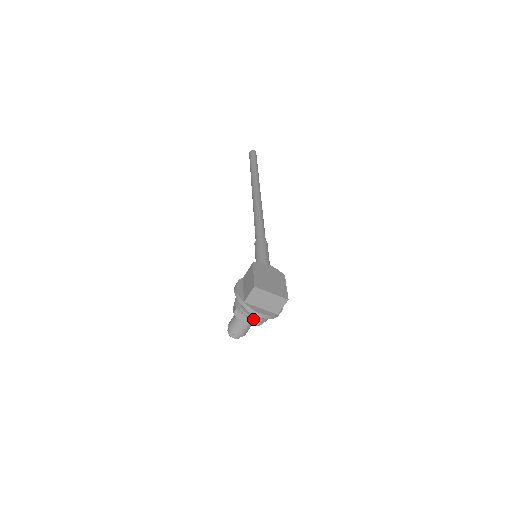
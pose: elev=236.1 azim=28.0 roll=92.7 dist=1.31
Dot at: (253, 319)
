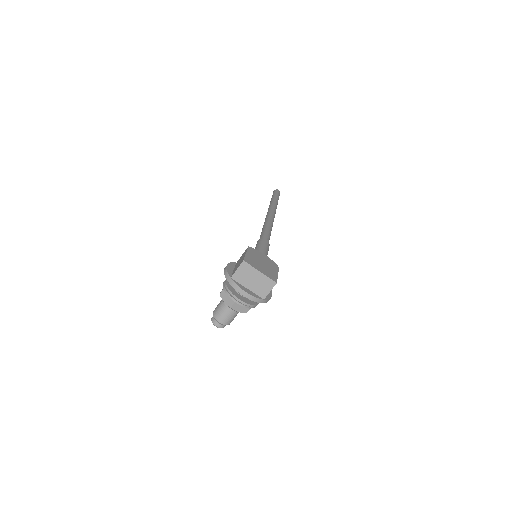
Dot at: (238, 300)
